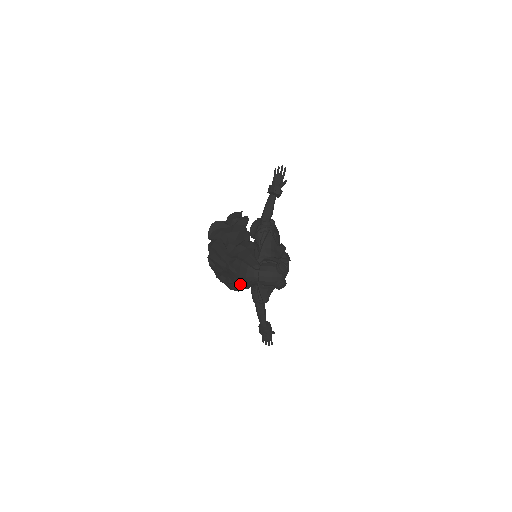
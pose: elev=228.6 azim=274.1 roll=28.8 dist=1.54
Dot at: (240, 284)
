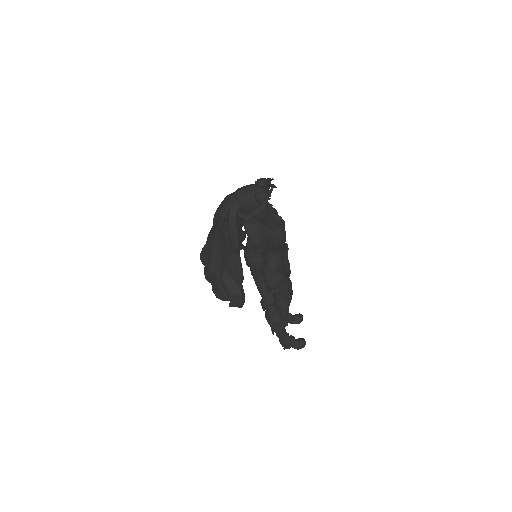
Dot at: (231, 254)
